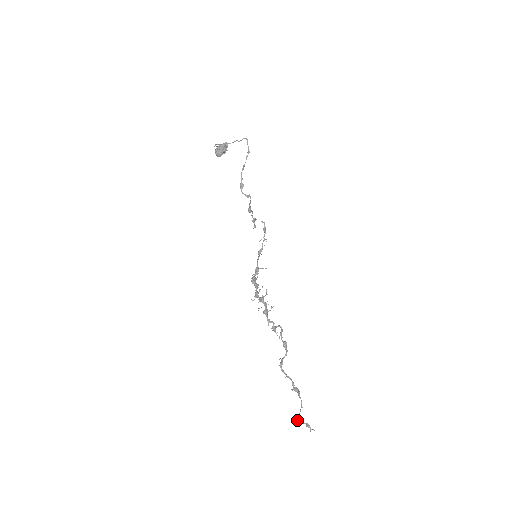
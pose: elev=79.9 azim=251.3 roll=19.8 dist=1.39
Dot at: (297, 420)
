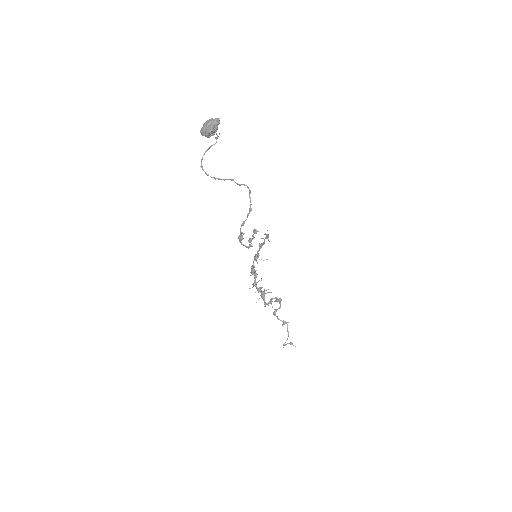
Dot at: occluded
